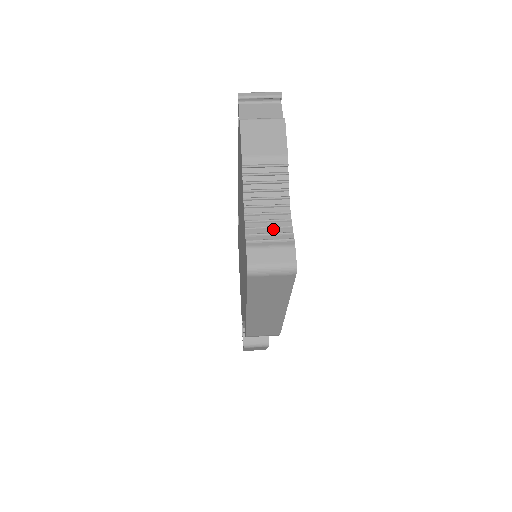
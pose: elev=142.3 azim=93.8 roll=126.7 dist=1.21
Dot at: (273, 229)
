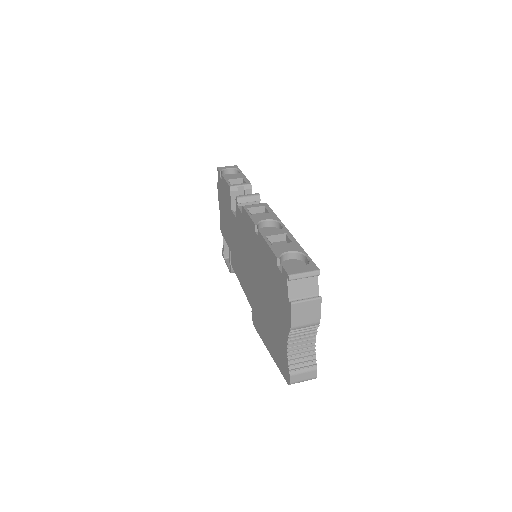
Dot at: (304, 358)
